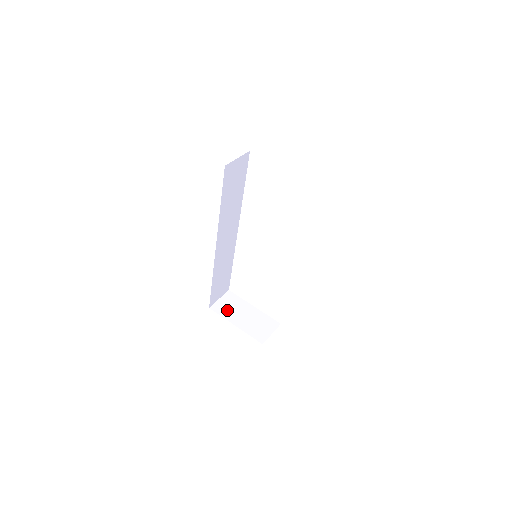
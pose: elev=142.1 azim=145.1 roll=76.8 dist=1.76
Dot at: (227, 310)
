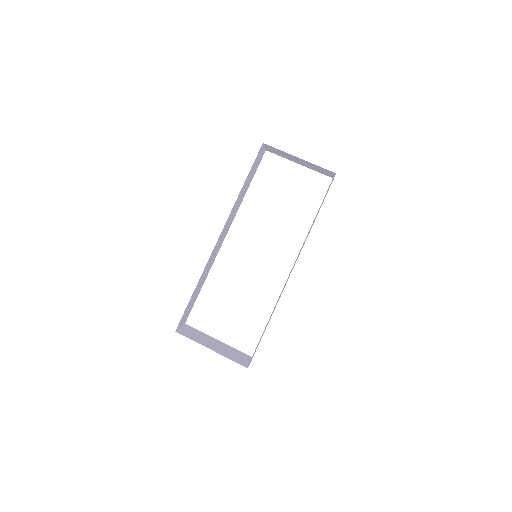
Dot at: (195, 337)
